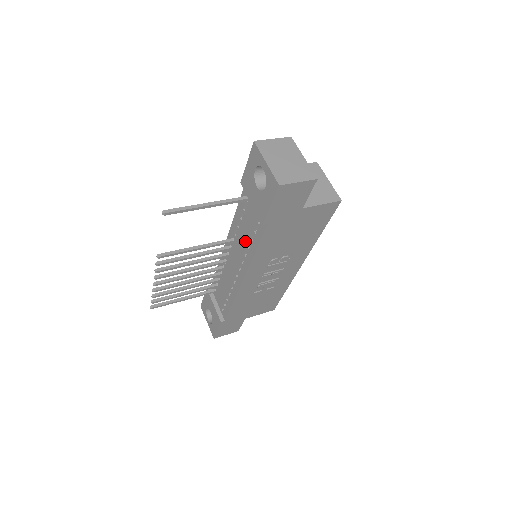
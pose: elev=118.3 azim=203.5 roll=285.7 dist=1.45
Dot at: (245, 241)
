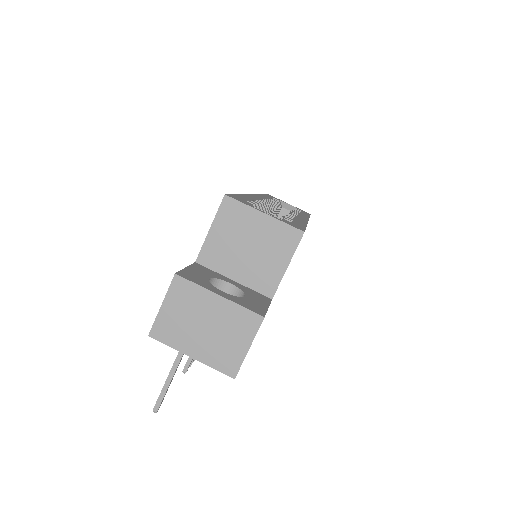
Dot at: occluded
